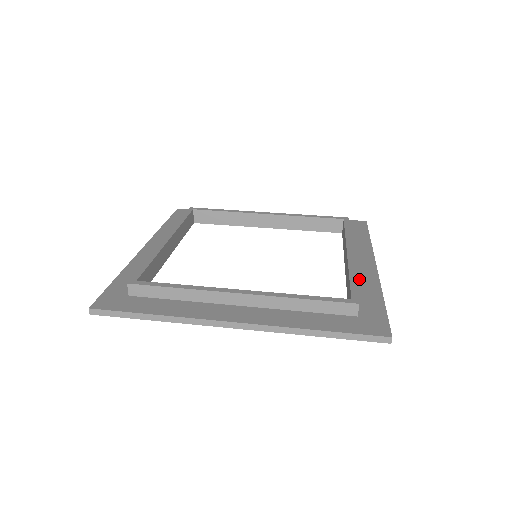
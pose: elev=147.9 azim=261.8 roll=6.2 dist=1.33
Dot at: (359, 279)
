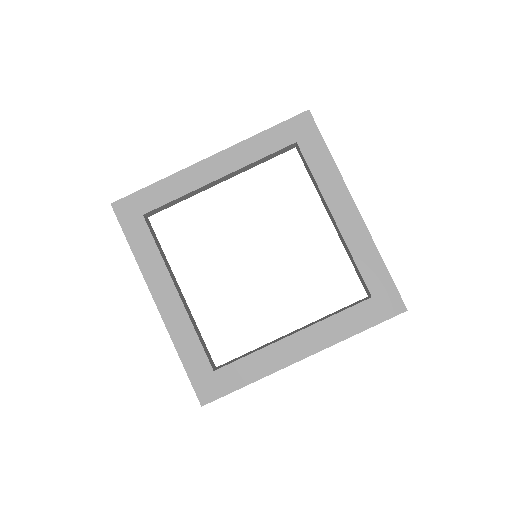
Dot at: (268, 356)
